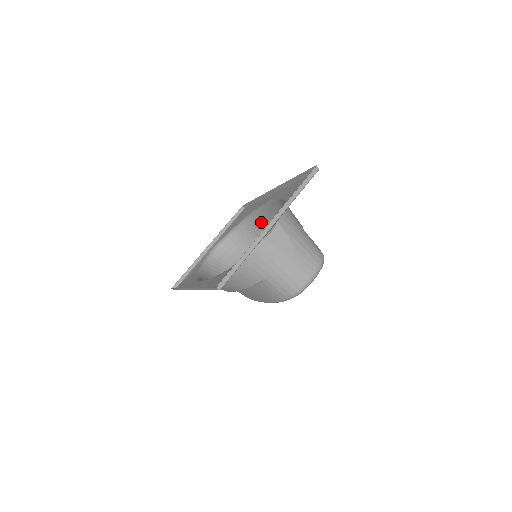
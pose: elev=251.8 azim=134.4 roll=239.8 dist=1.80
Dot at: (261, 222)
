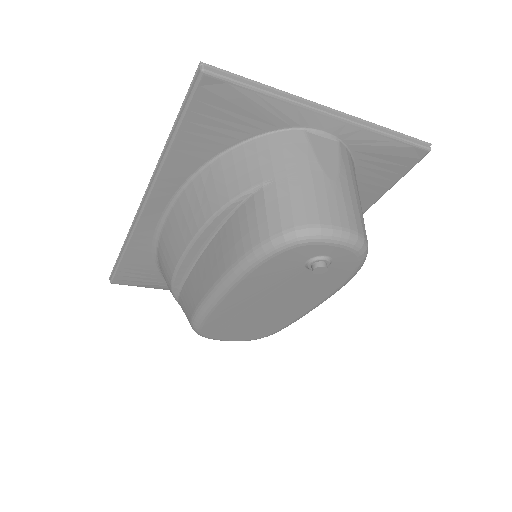
Dot at: occluded
